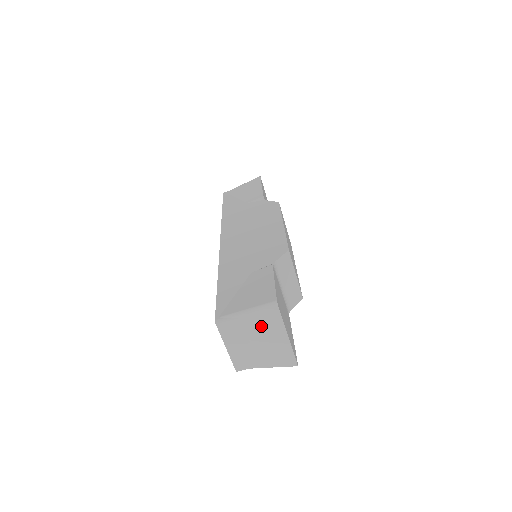
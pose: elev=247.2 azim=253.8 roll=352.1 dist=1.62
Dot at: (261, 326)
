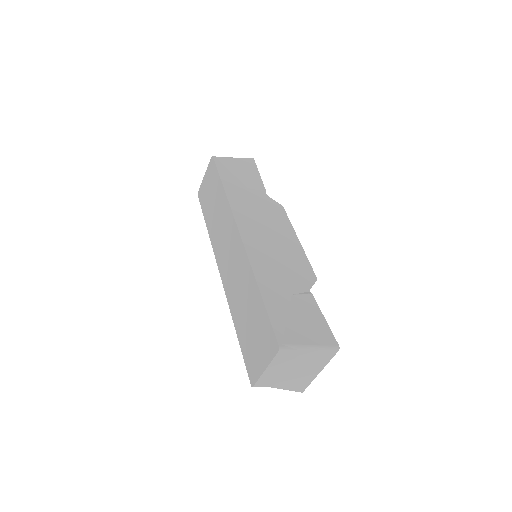
Dot at: (309, 360)
